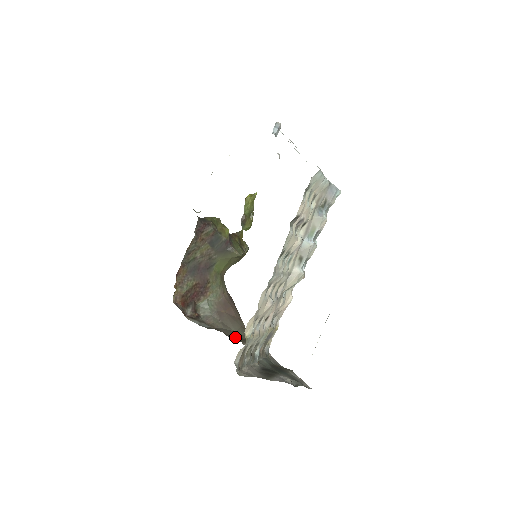
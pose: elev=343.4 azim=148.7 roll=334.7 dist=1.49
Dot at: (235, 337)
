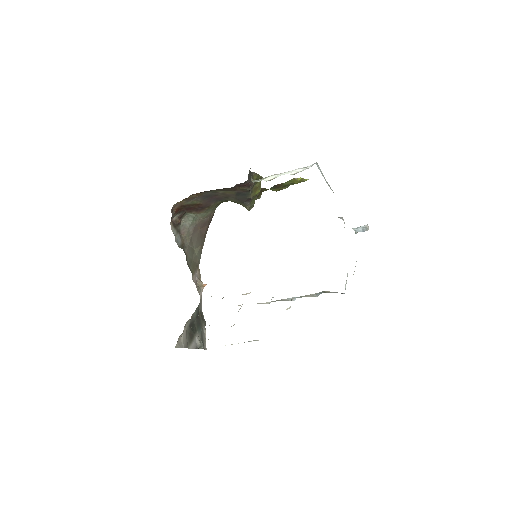
Dot at: (191, 261)
